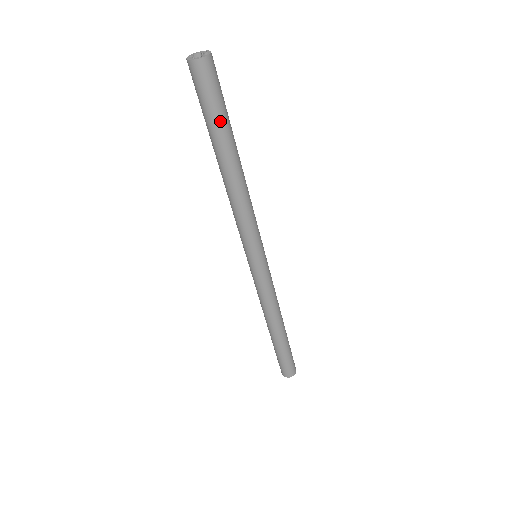
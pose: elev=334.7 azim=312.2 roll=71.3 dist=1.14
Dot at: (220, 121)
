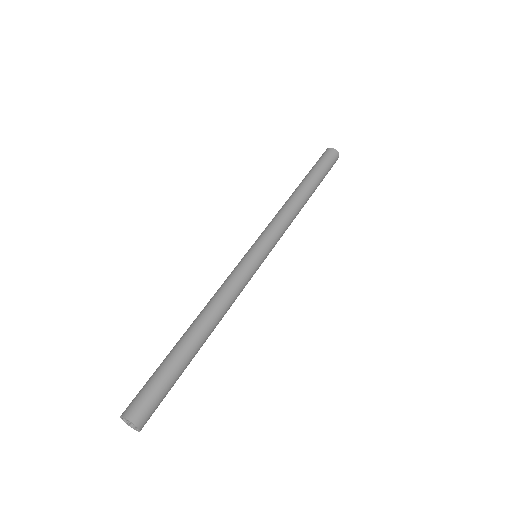
Dot at: (316, 169)
